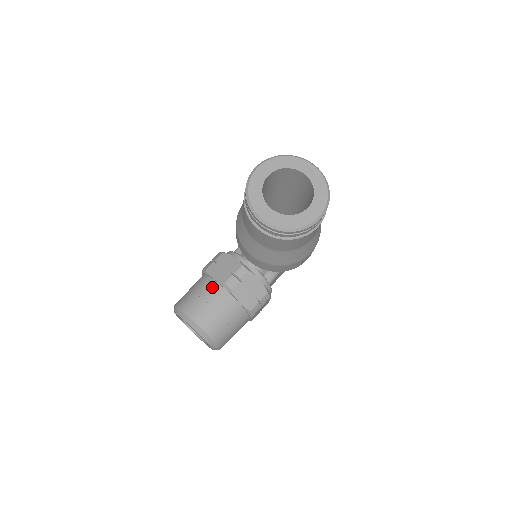
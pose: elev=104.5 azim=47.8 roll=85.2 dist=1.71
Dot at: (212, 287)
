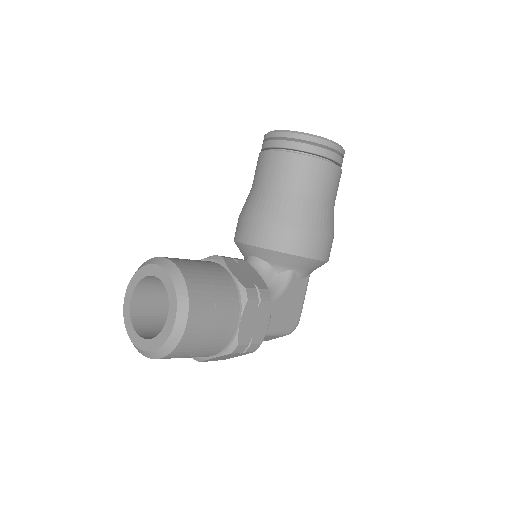
Dot at: occluded
